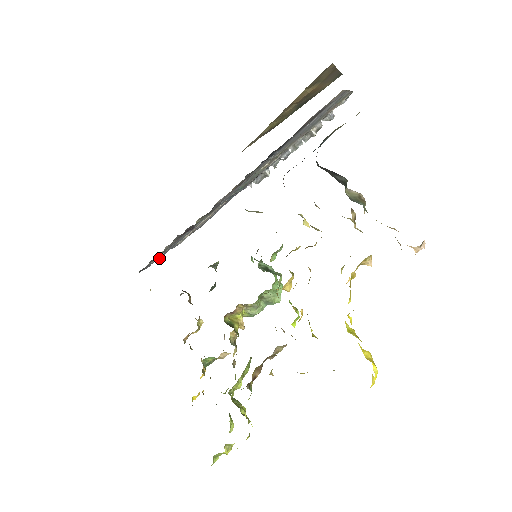
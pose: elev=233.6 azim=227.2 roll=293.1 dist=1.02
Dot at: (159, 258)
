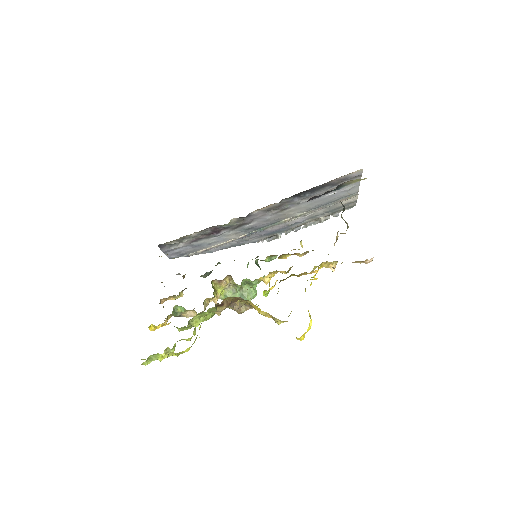
Dot at: (172, 253)
